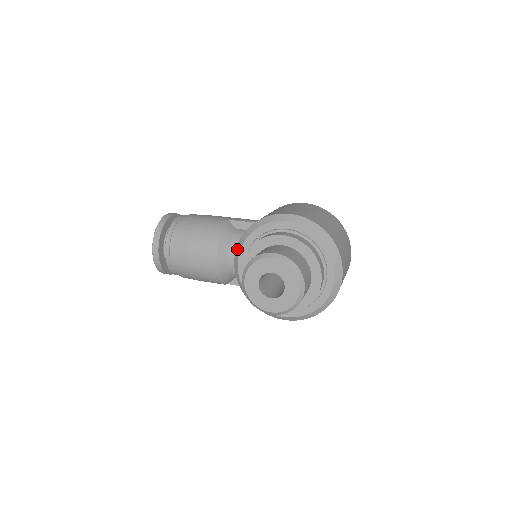
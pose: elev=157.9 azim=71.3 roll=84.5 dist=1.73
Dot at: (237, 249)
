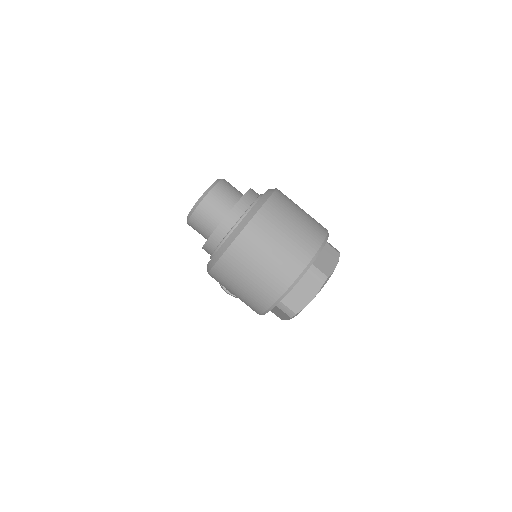
Dot at: occluded
